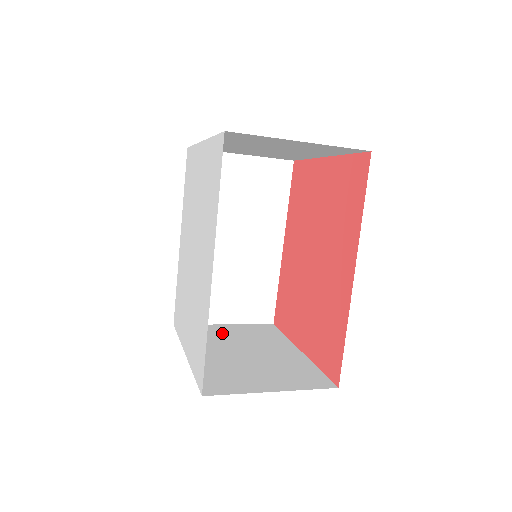
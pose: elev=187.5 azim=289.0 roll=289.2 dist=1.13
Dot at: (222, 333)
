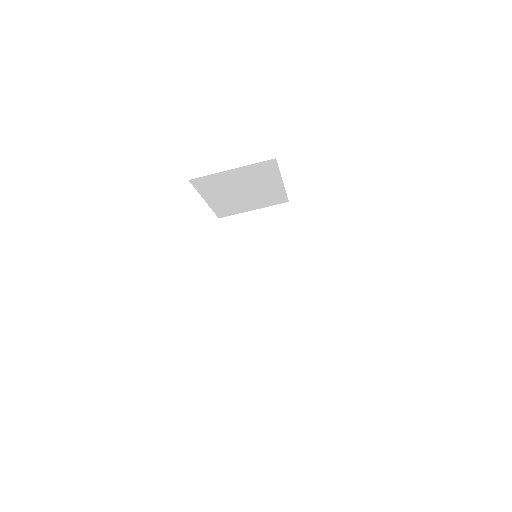
Dot at: occluded
